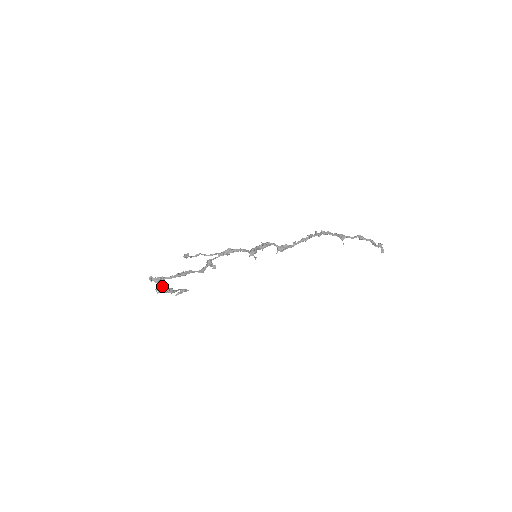
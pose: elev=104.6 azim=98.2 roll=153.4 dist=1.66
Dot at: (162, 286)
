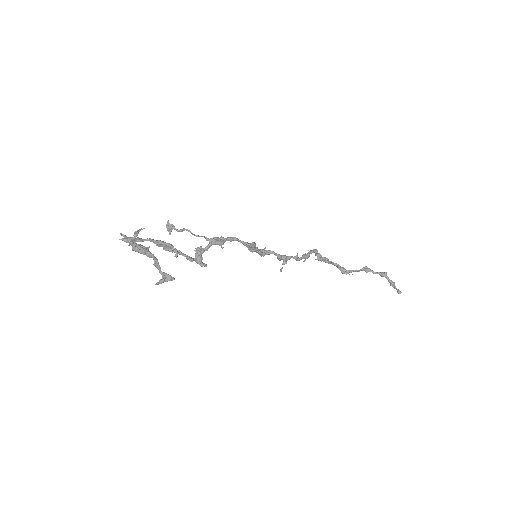
Dot at: (138, 245)
